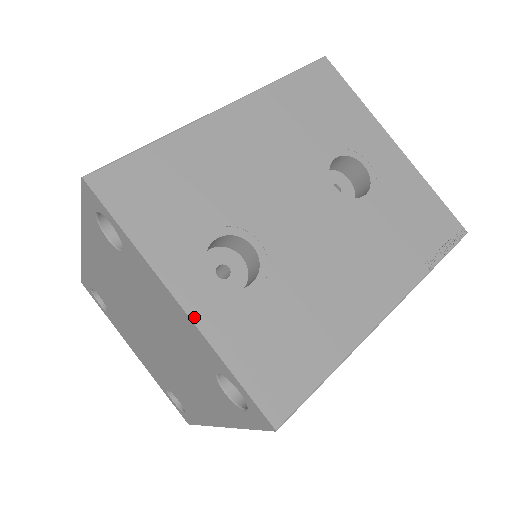
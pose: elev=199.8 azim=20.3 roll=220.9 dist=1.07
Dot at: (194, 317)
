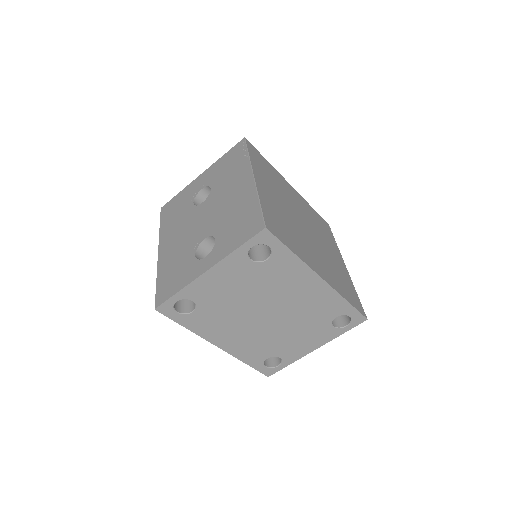
Dot at: (214, 264)
